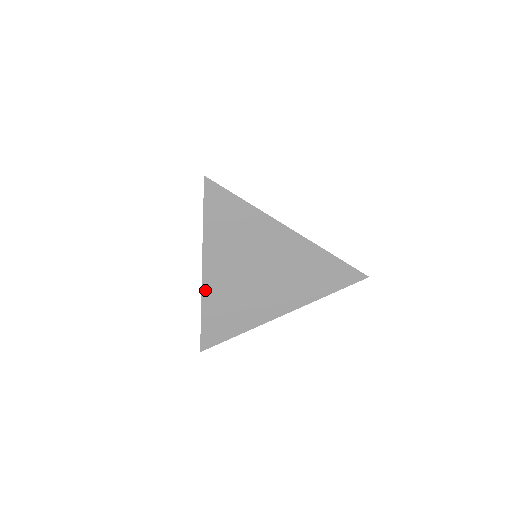
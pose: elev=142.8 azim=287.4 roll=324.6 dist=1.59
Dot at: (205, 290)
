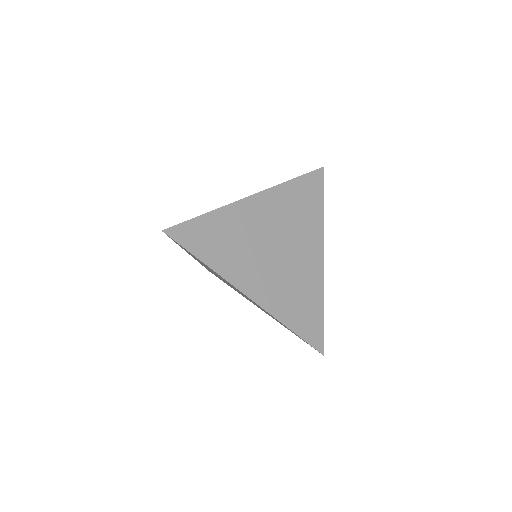
Dot at: occluded
